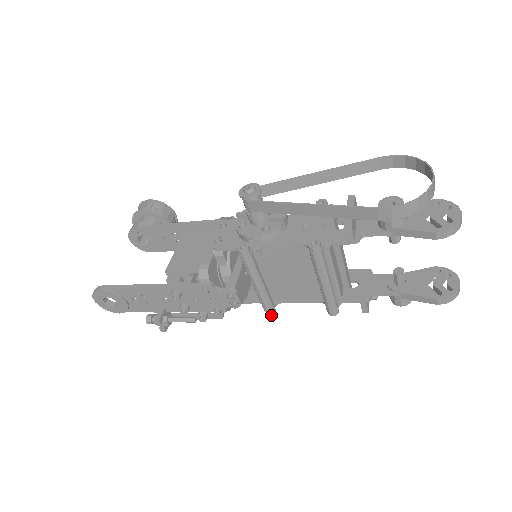
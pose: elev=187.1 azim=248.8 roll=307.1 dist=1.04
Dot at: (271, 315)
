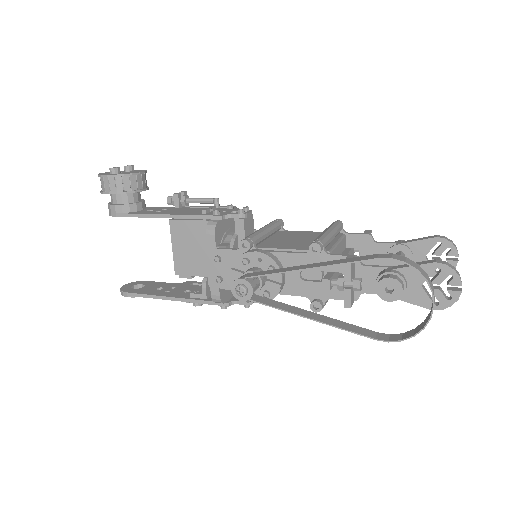
Dot at: occluded
